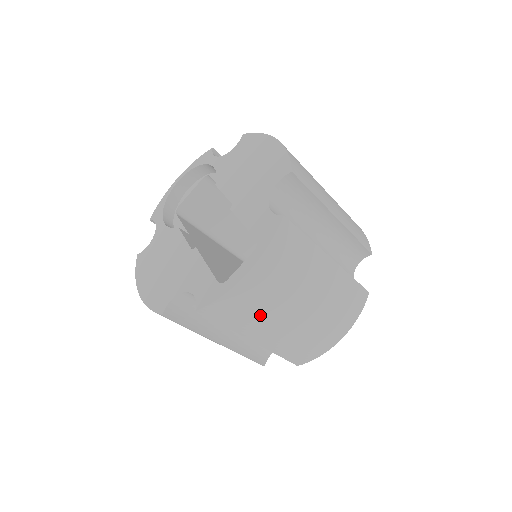
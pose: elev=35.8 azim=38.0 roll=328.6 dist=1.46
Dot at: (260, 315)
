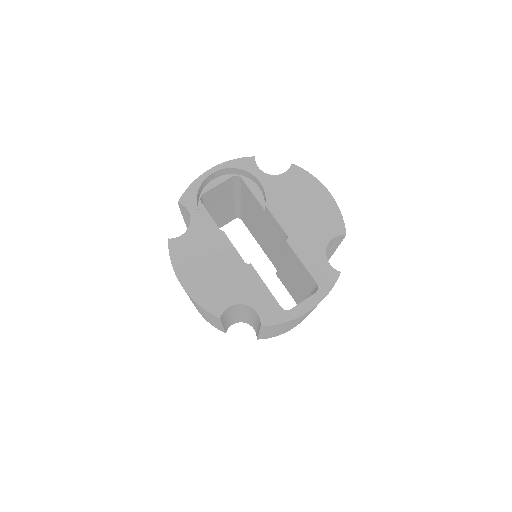
Dot at: occluded
